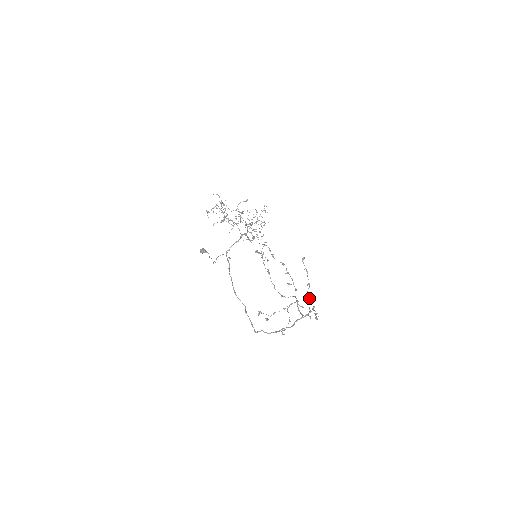
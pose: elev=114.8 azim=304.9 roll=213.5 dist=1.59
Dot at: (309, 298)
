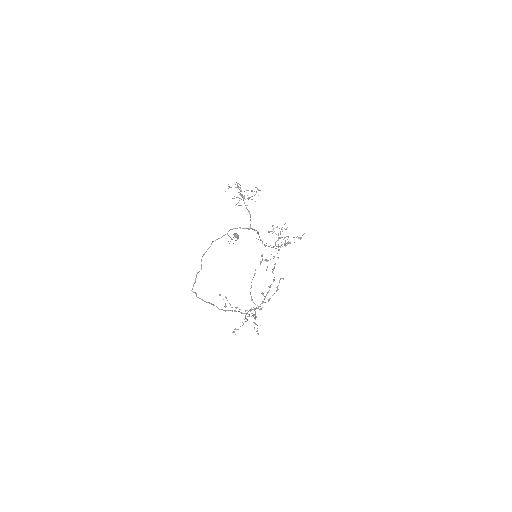
Dot at: (260, 308)
